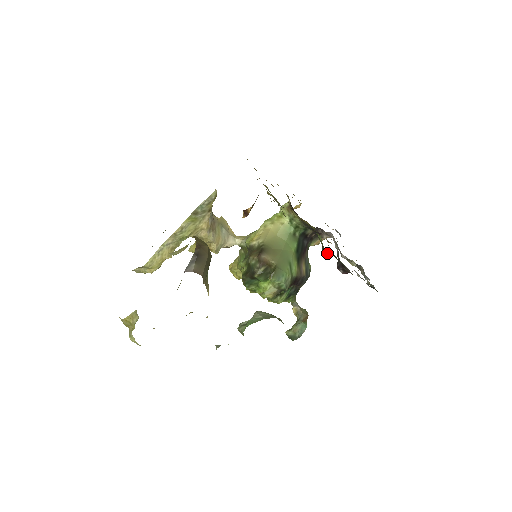
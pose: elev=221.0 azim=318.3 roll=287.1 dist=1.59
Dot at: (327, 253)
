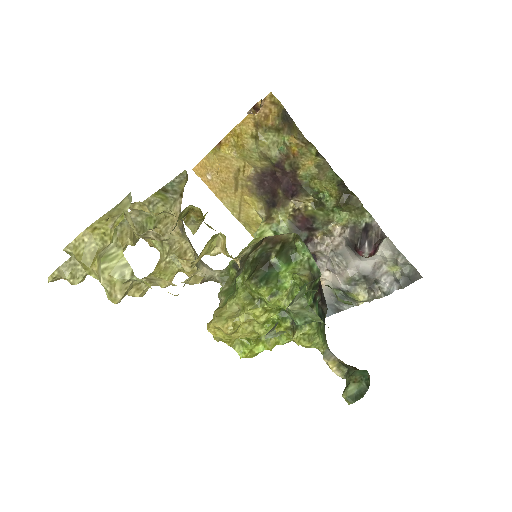
Dot at: (346, 203)
